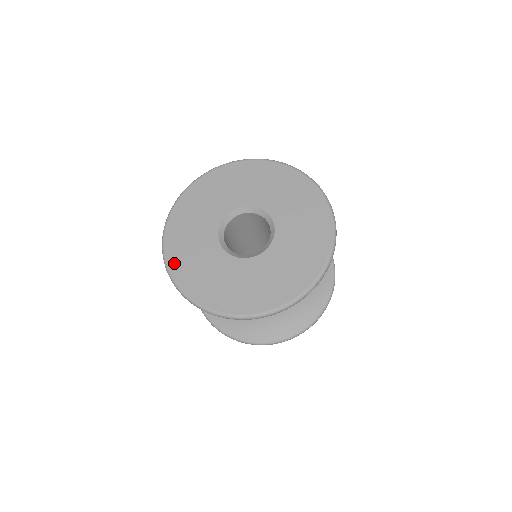
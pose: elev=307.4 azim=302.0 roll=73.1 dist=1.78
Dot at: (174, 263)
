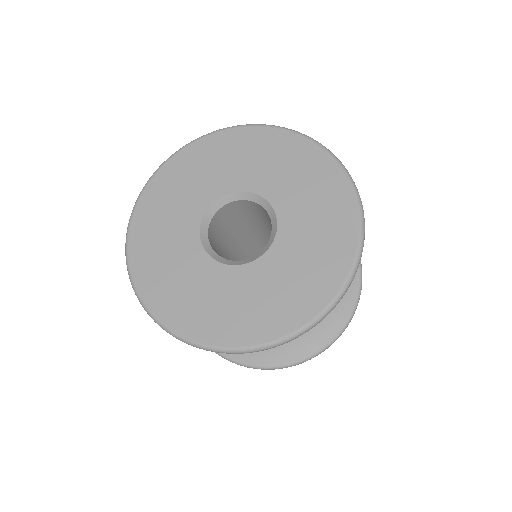
Dot at: (136, 249)
